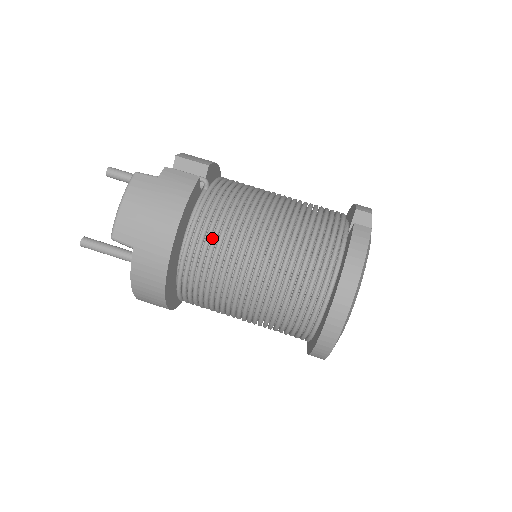
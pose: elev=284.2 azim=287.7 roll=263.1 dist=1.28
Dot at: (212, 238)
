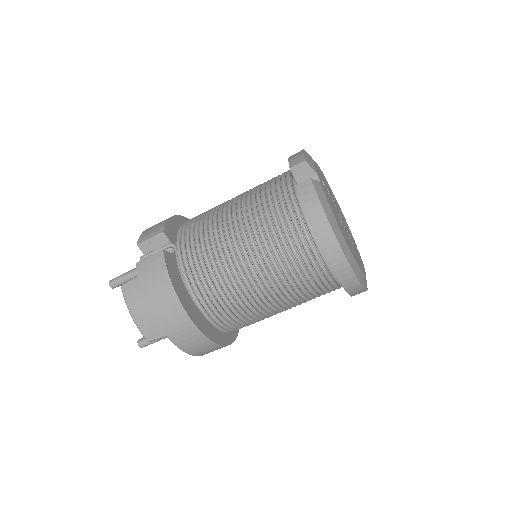
Dot at: (209, 285)
